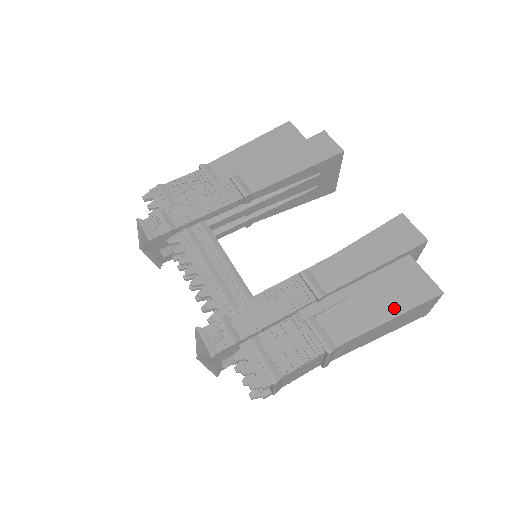
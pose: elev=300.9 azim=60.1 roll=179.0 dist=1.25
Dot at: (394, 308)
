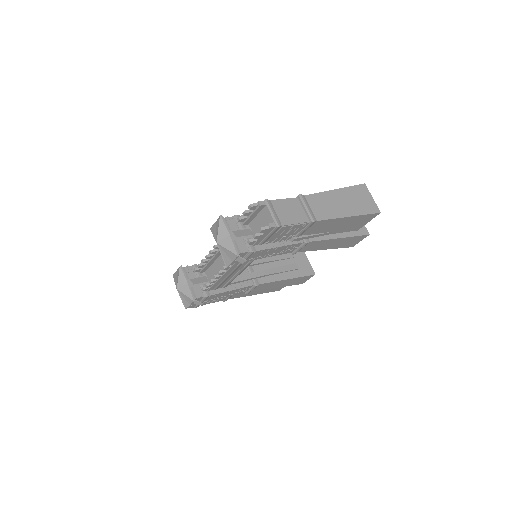
Dot at: occluded
